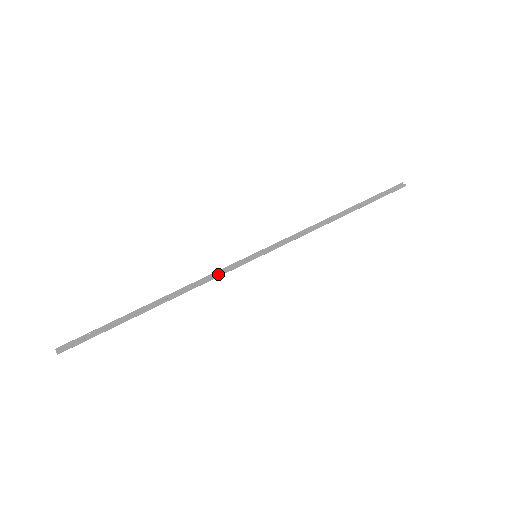
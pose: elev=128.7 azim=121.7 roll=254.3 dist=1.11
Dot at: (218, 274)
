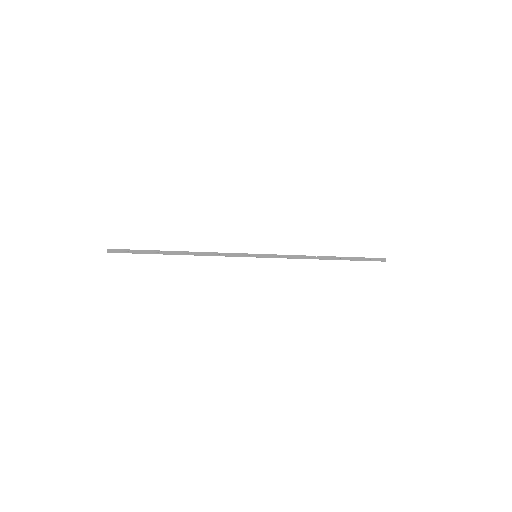
Dot at: (225, 254)
